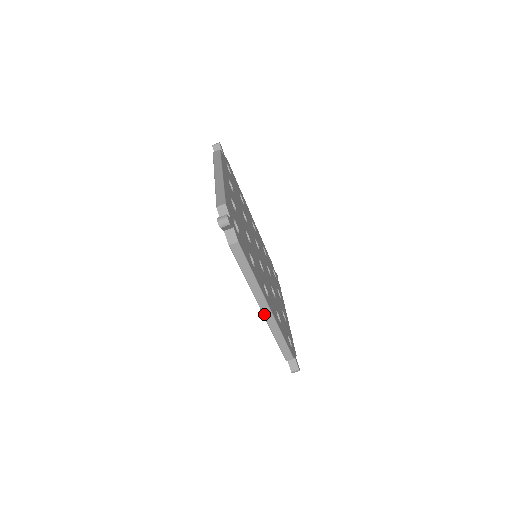
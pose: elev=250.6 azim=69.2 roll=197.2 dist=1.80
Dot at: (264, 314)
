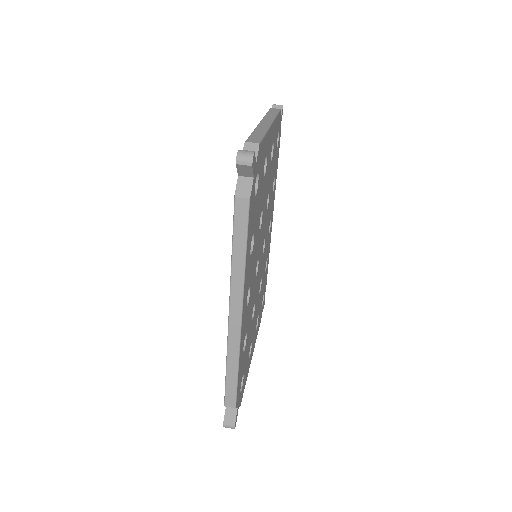
Dot at: (230, 324)
